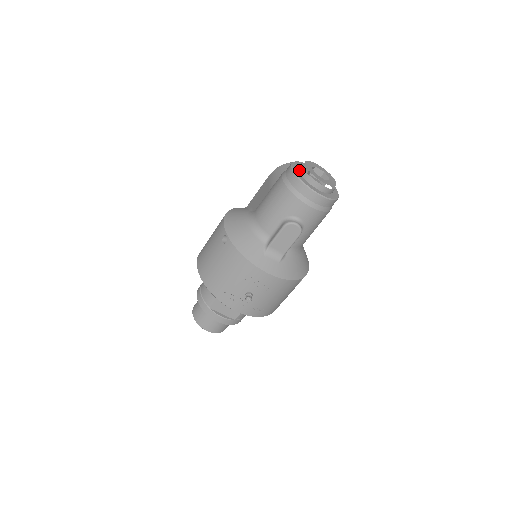
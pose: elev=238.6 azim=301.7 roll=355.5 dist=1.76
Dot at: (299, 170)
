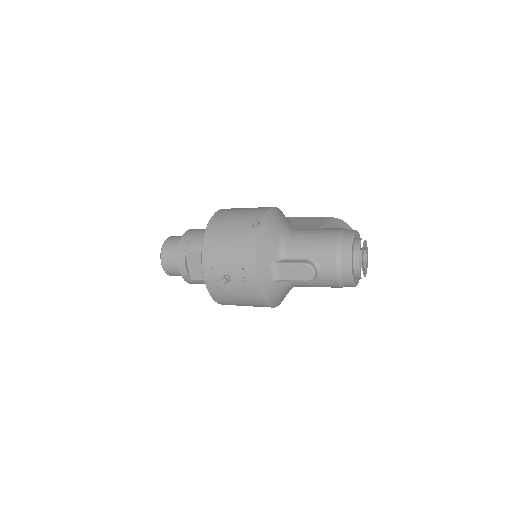
Dot at: (356, 240)
